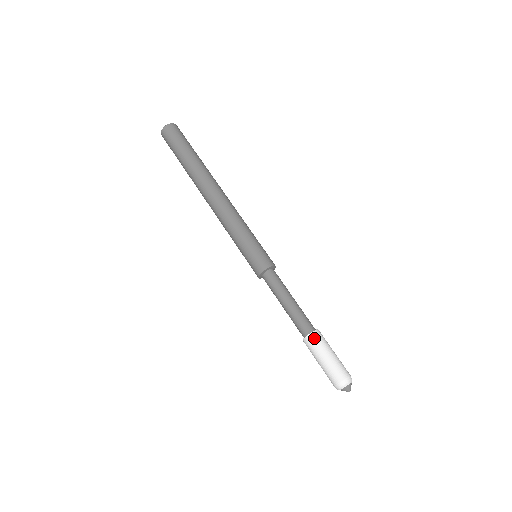
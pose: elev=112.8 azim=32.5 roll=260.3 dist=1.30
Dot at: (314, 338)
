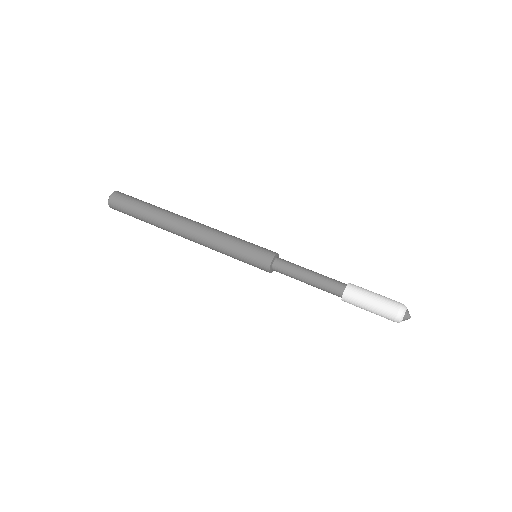
Dot at: (354, 285)
